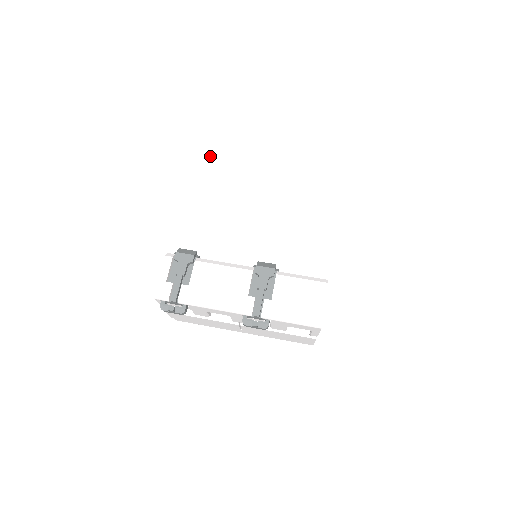
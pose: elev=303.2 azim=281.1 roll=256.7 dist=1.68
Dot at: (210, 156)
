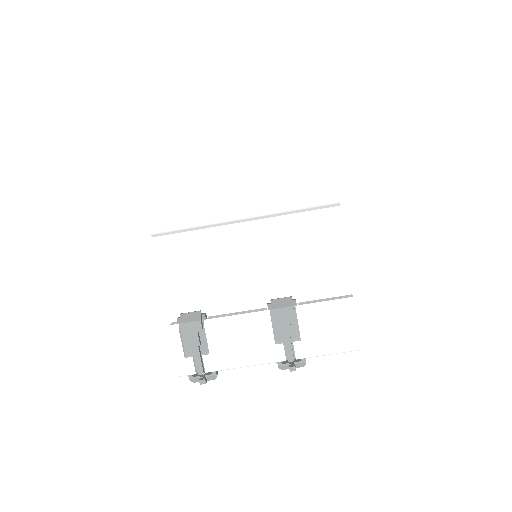
Dot at: (162, 188)
